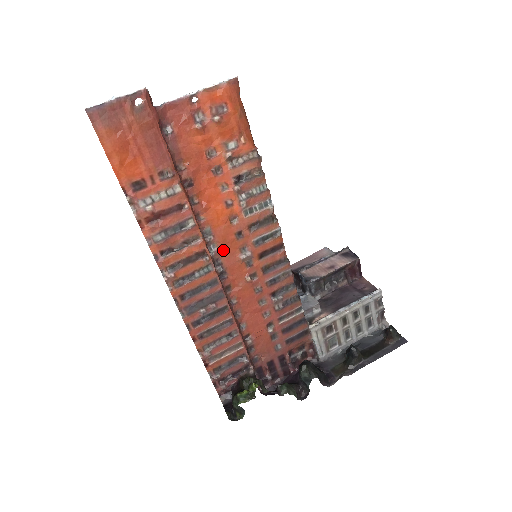
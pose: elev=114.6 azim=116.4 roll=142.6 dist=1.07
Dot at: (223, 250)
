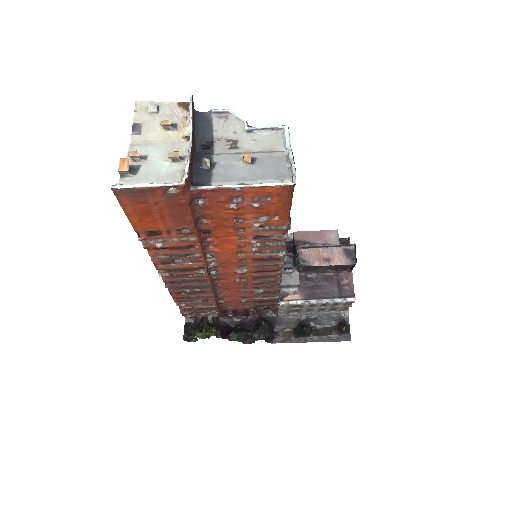
Dot at: (222, 265)
